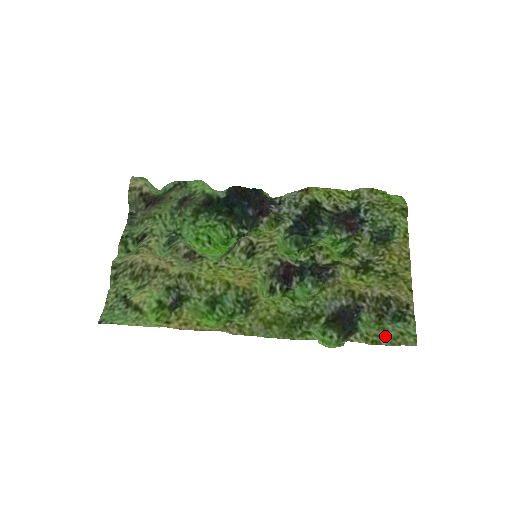
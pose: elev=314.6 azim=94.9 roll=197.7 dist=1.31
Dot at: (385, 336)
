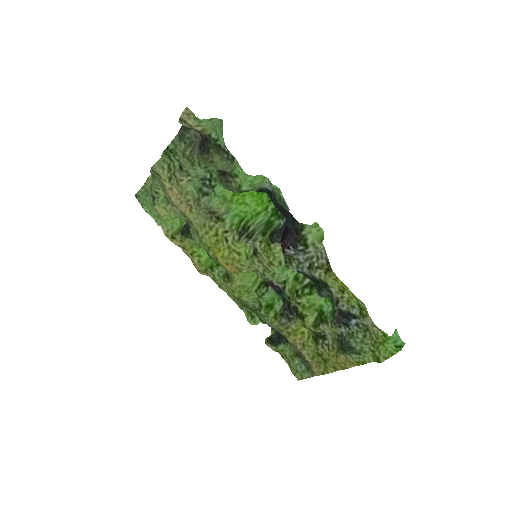
Dot at: (289, 361)
